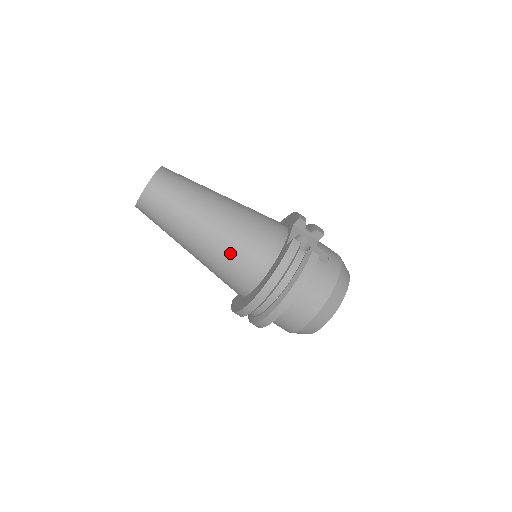
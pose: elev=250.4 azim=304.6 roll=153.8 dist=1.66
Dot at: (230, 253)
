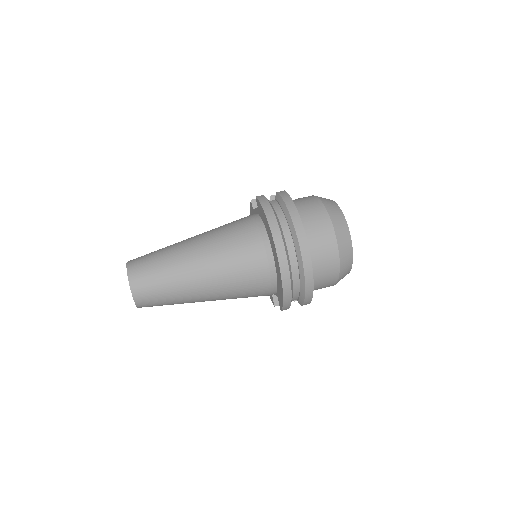
Dot at: (228, 247)
